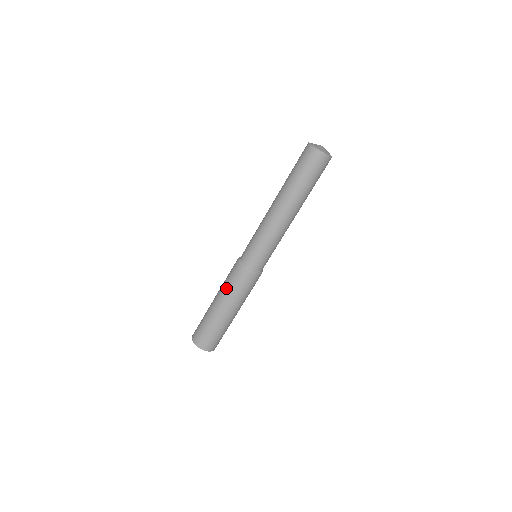
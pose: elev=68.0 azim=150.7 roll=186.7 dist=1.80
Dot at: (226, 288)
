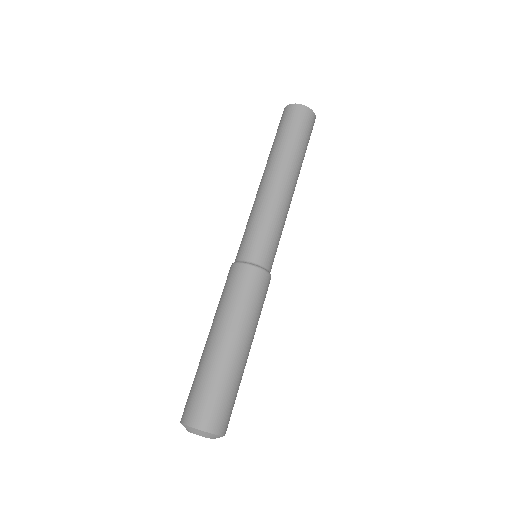
Dot at: (217, 307)
